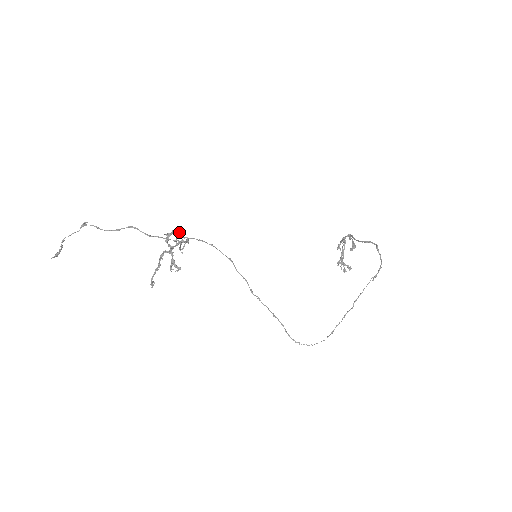
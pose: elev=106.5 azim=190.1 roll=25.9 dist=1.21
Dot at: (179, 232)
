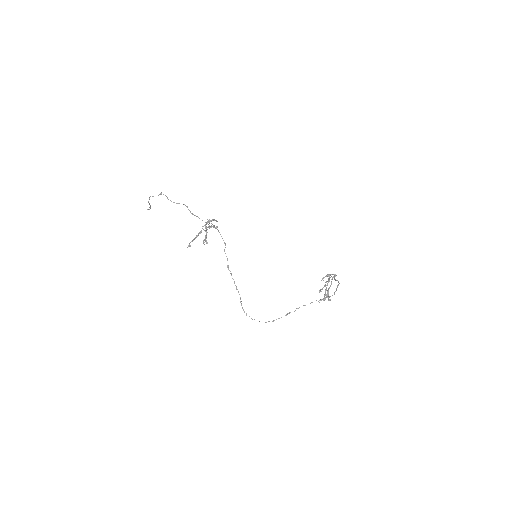
Dot at: (213, 220)
